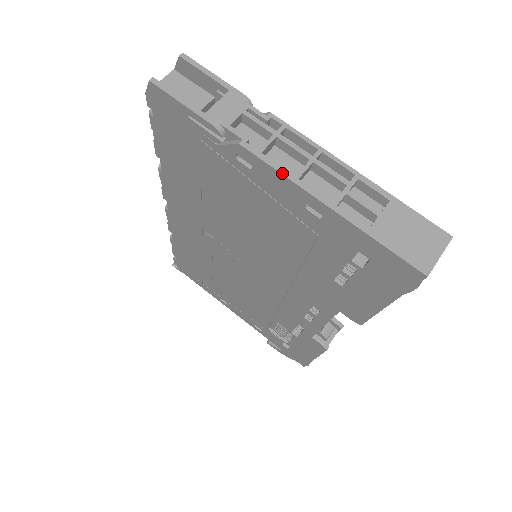
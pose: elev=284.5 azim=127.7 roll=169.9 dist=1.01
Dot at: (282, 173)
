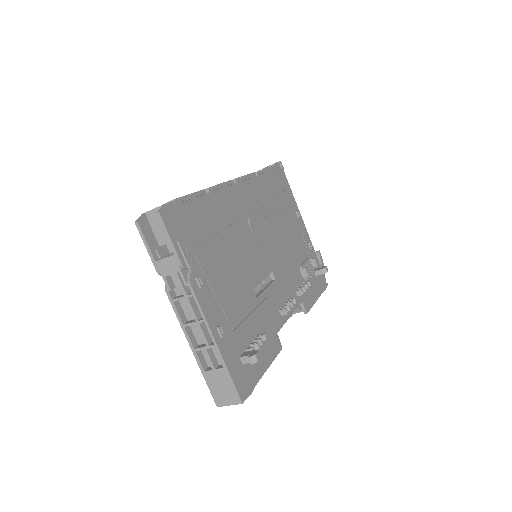
Dot at: (178, 319)
